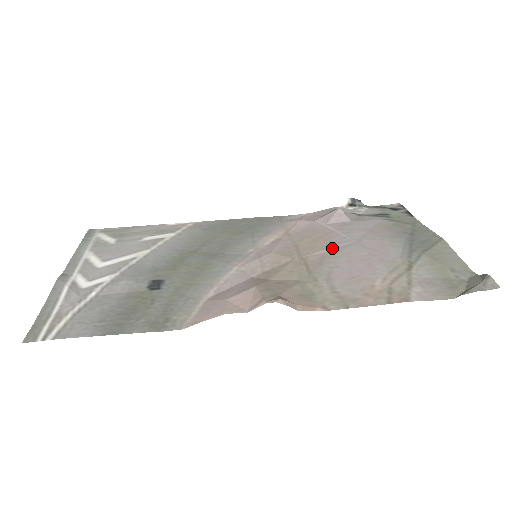
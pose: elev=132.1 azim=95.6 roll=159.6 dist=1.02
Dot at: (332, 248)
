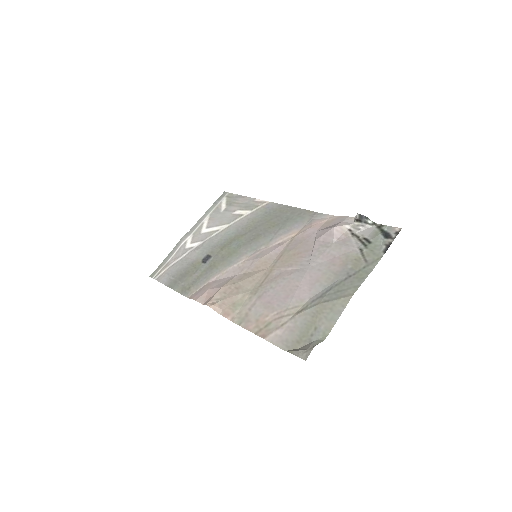
Dot at: (292, 268)
